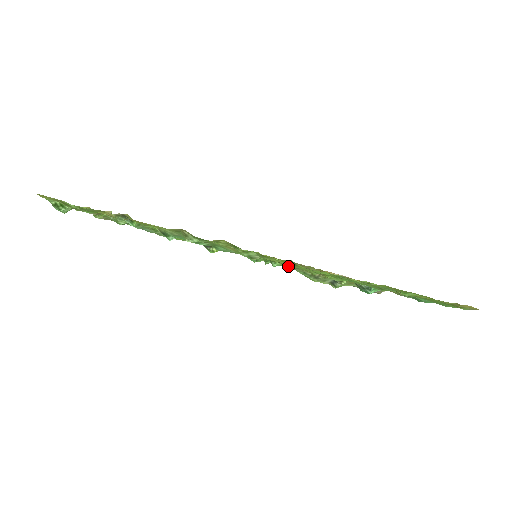
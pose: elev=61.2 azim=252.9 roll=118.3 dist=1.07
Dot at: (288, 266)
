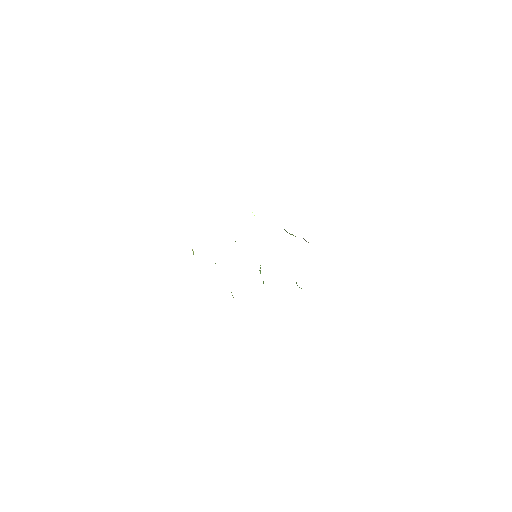
Dot at: occluded
